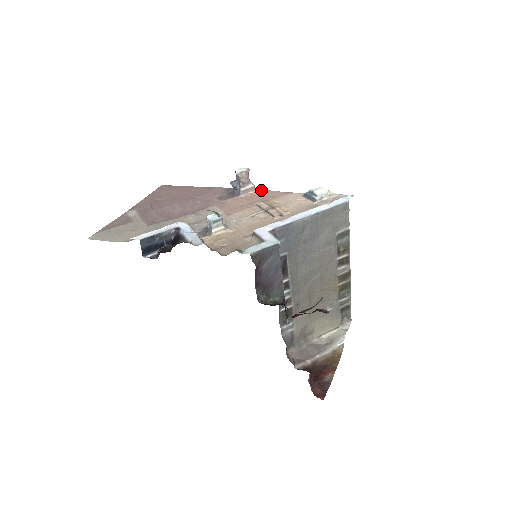
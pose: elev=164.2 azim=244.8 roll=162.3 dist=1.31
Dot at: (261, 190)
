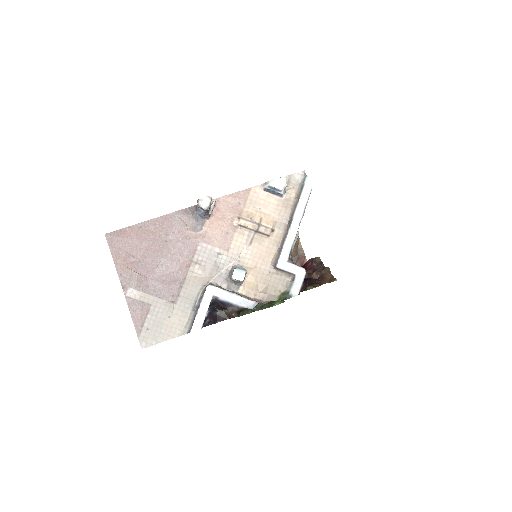
Dot at: (219, 198)
